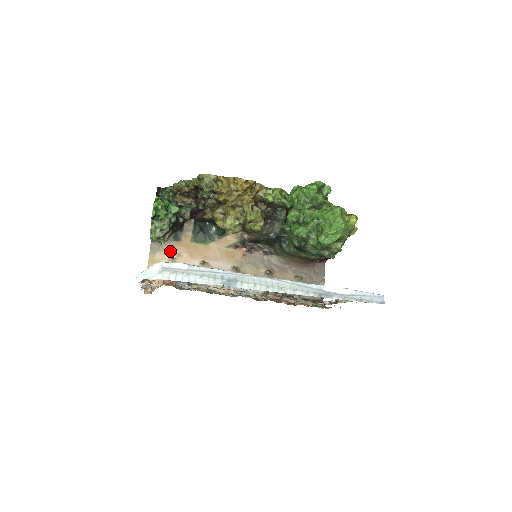
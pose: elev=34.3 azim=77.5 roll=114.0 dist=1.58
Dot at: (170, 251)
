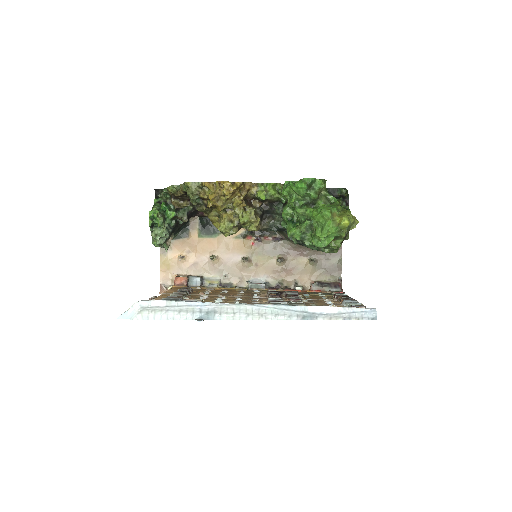
Dot at: (179, 249)
